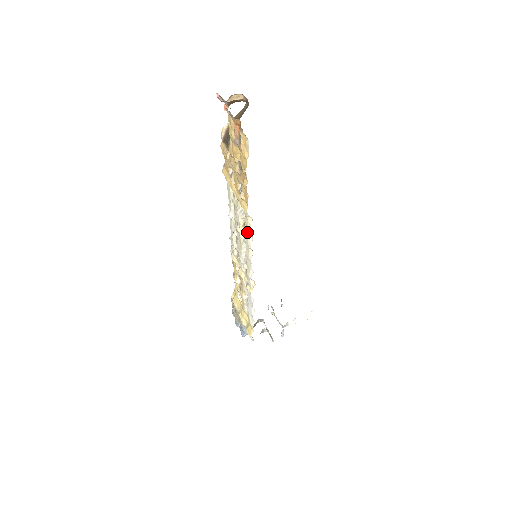
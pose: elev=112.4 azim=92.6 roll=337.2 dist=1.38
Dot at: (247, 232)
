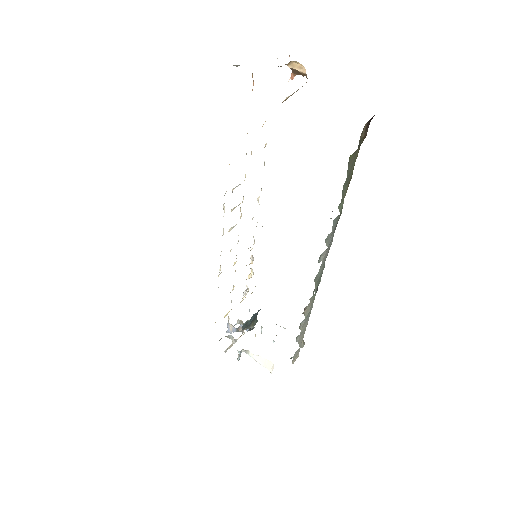
Dot at: occluded
